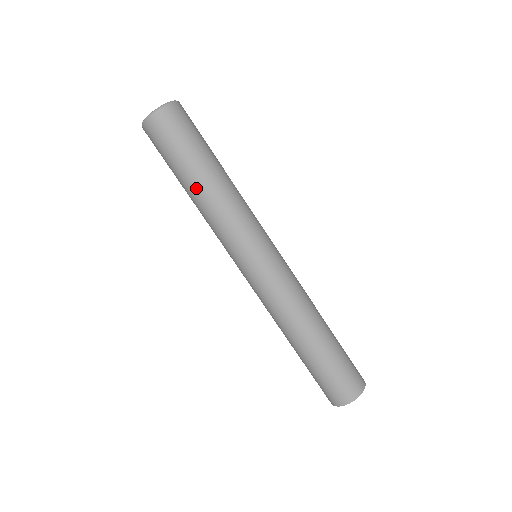
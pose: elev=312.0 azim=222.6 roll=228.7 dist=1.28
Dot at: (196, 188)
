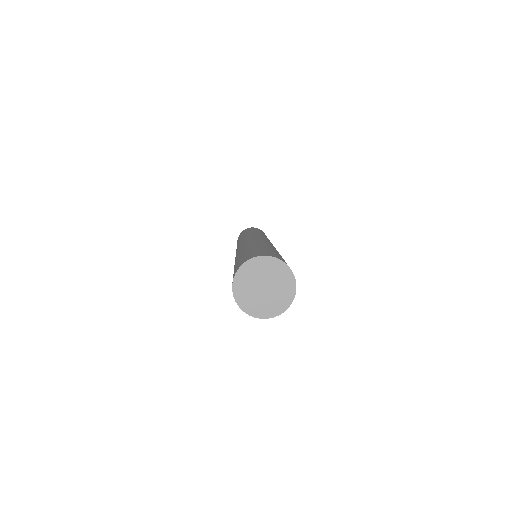
Dot at: occluded
